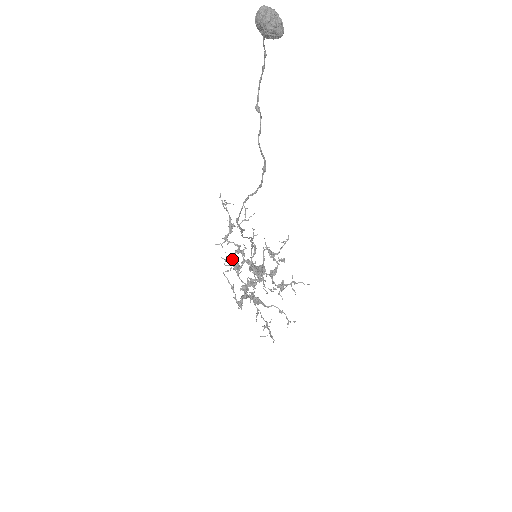
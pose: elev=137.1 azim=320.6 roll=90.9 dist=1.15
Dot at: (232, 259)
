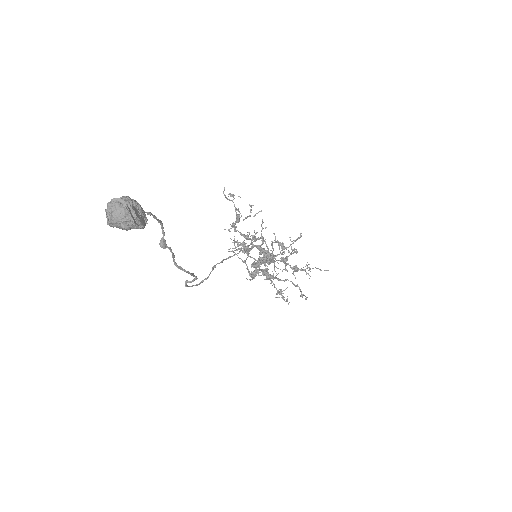
Dot at: (239, 245)
